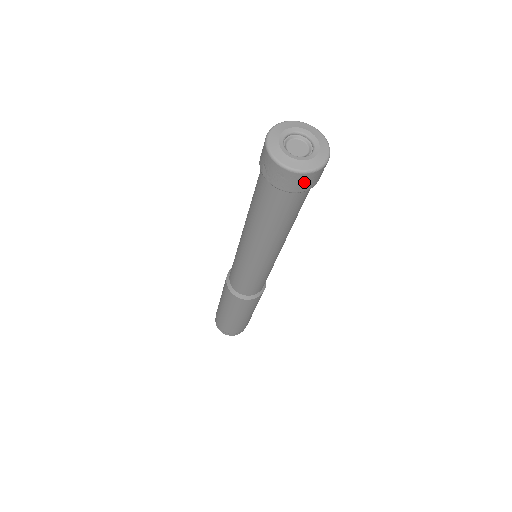
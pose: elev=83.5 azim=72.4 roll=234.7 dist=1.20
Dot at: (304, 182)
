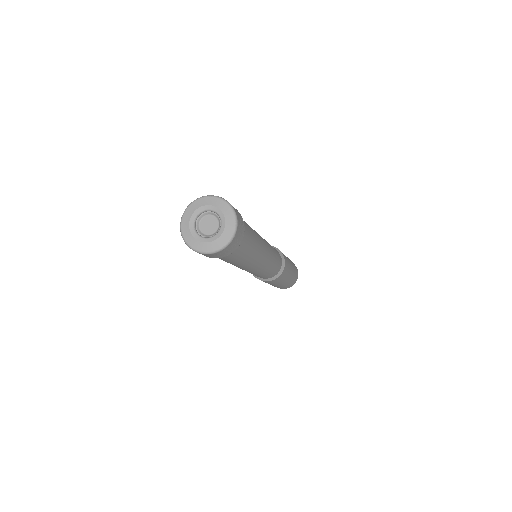
Dot at: (208, 255)
